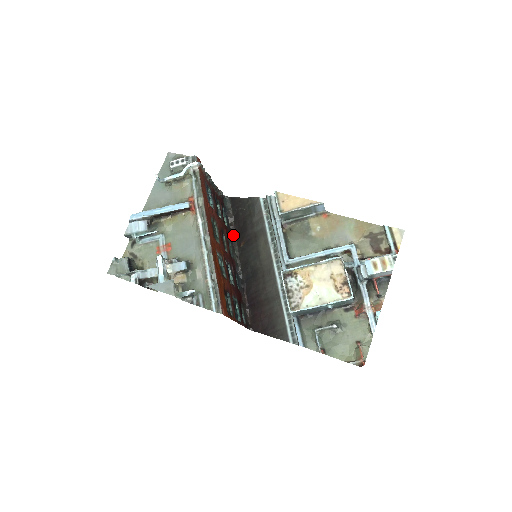
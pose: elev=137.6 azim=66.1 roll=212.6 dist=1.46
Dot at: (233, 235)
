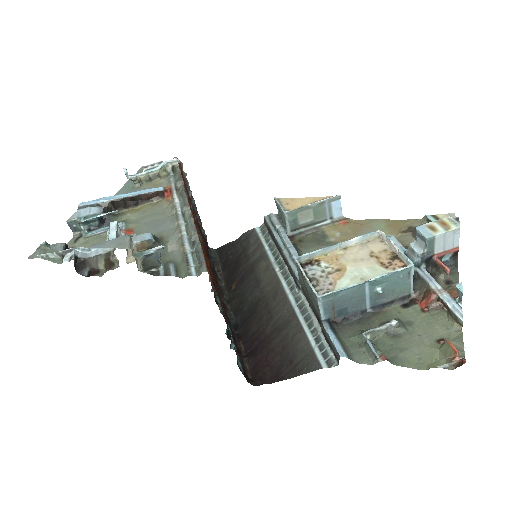
Dot at: (221, 281)
